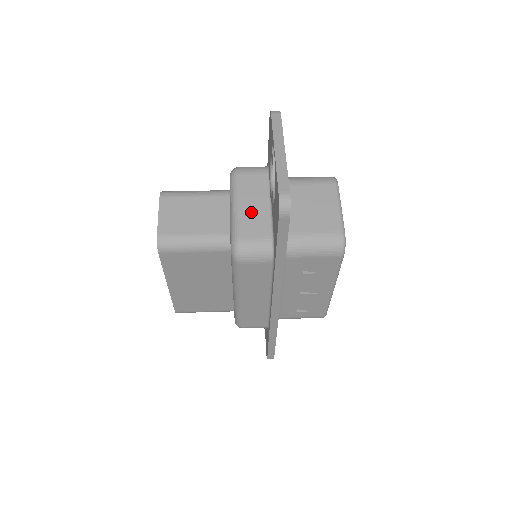
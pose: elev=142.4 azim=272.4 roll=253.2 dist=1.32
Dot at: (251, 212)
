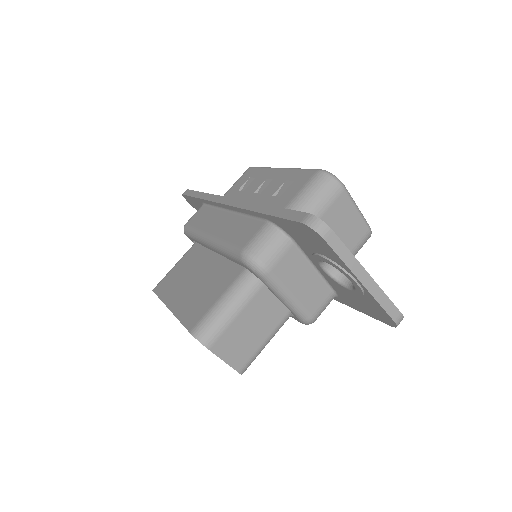
Dot at: (306, 291)
